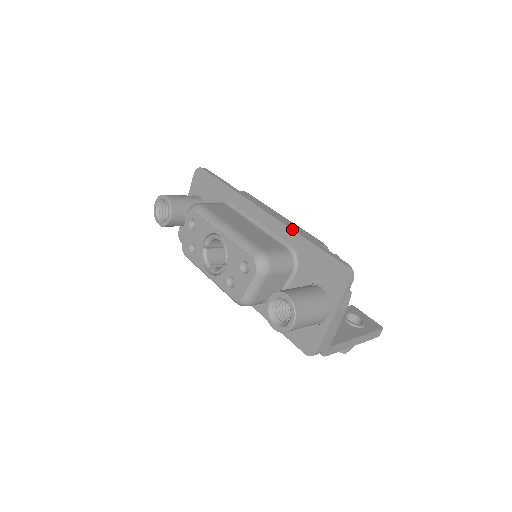
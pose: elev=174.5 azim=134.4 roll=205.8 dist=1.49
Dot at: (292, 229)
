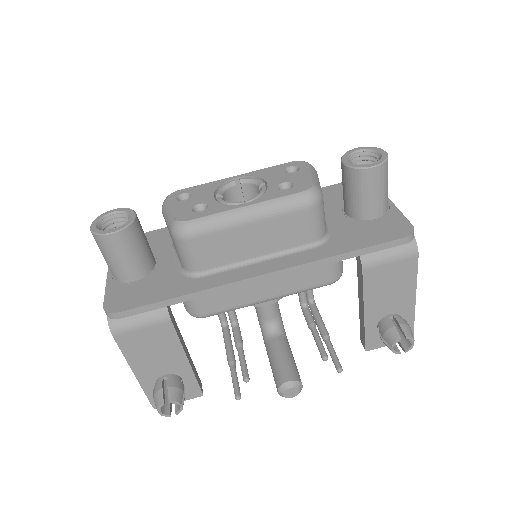
Dot at: occluded
